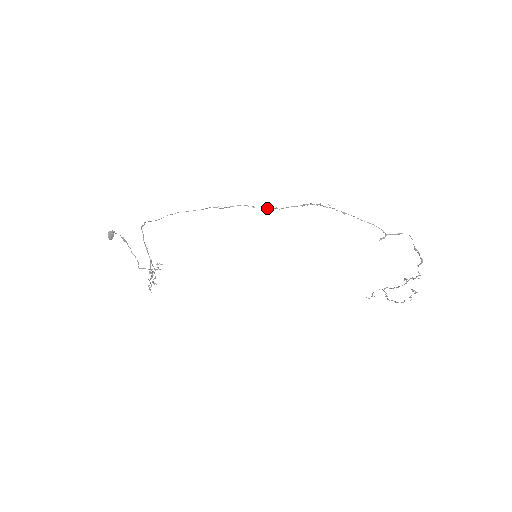
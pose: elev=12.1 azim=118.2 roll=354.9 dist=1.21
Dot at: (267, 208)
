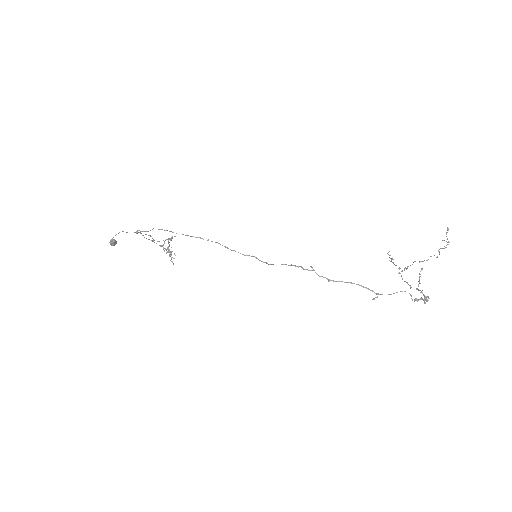
Dot at: (247, 255)
